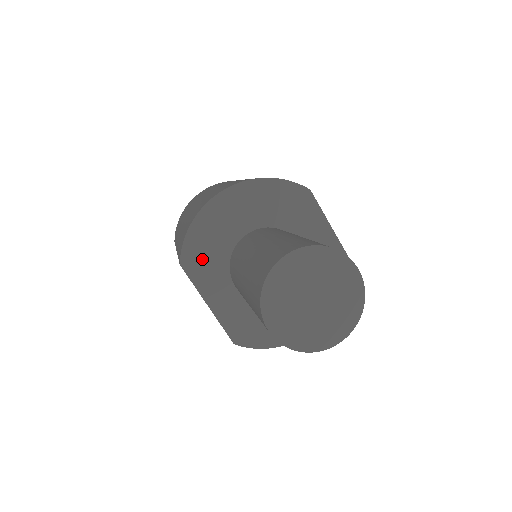
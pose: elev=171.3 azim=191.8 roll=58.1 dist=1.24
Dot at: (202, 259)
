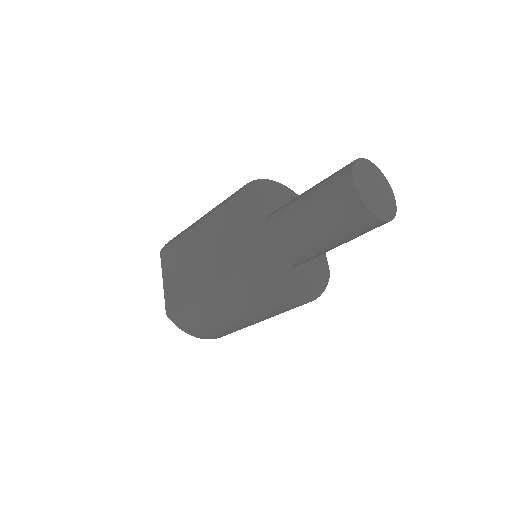
Dot at: (251, 203)
